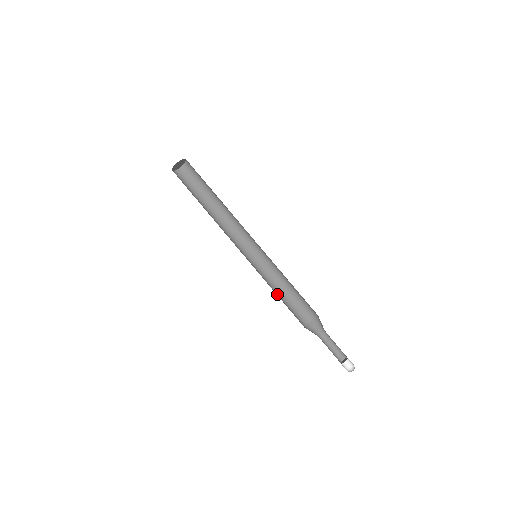
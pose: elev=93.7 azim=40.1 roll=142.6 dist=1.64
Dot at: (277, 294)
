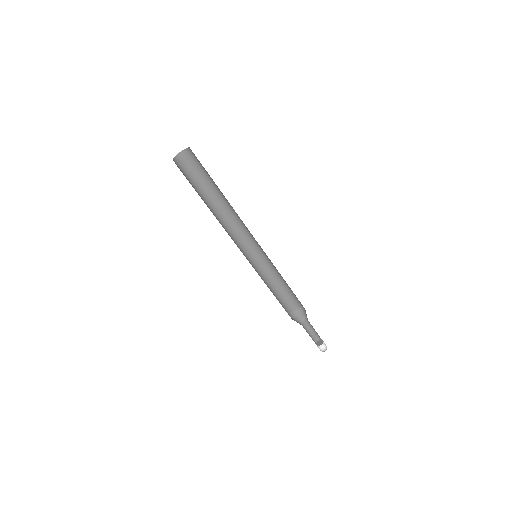
Dot at: (271, 291)
